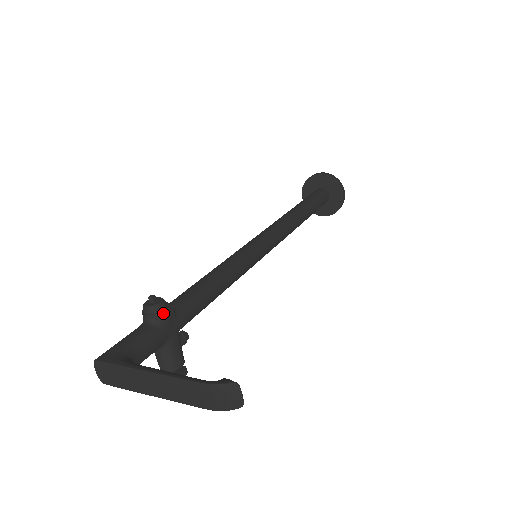
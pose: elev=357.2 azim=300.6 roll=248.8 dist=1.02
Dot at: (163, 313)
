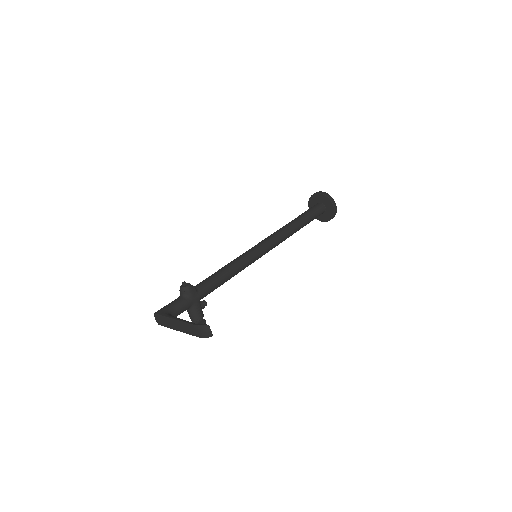
Dot at: (189, 291)
